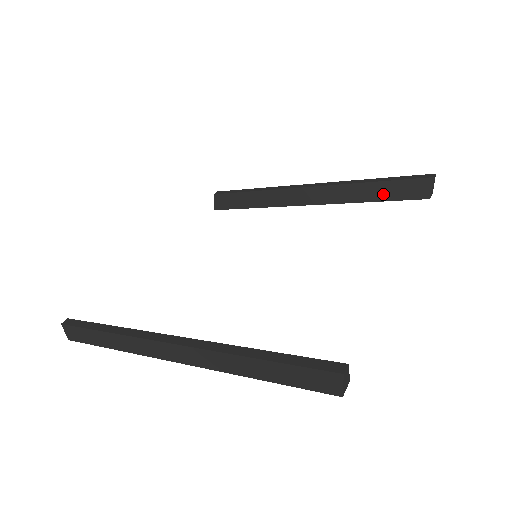
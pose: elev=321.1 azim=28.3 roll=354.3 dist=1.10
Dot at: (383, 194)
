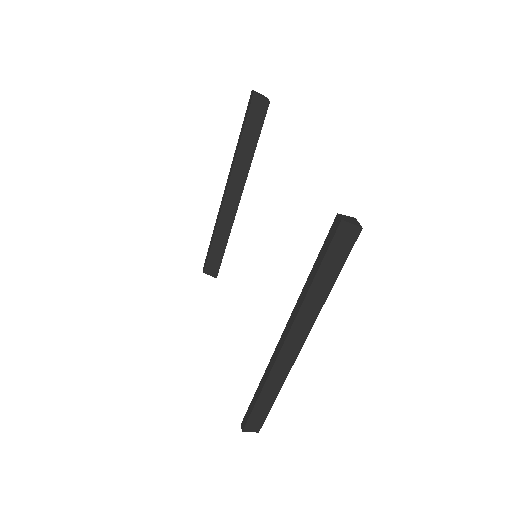
Dot at: (253, 137)
